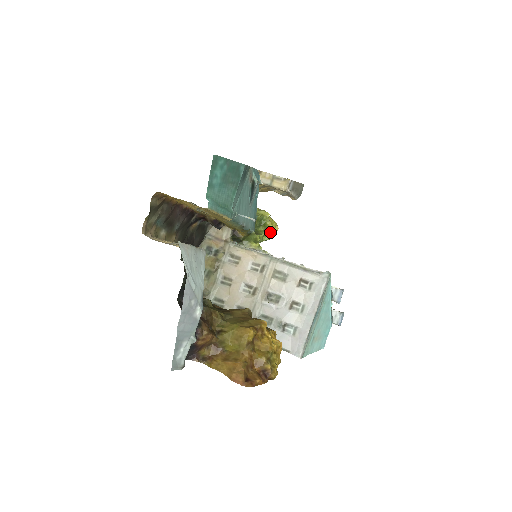
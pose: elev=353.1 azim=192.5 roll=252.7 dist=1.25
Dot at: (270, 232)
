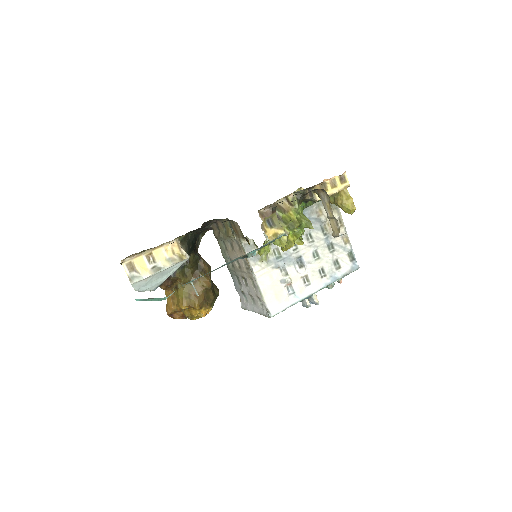
Dot at: (343, 210)
